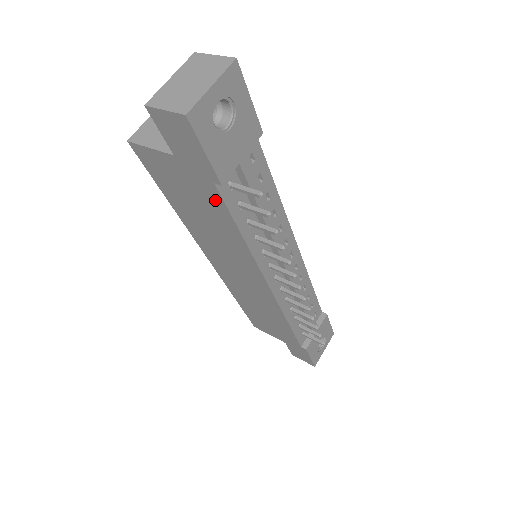
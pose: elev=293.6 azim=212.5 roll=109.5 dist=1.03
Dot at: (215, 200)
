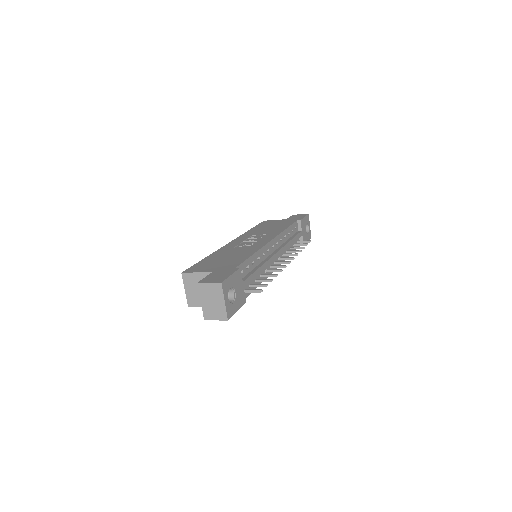
Dot at: occluded
